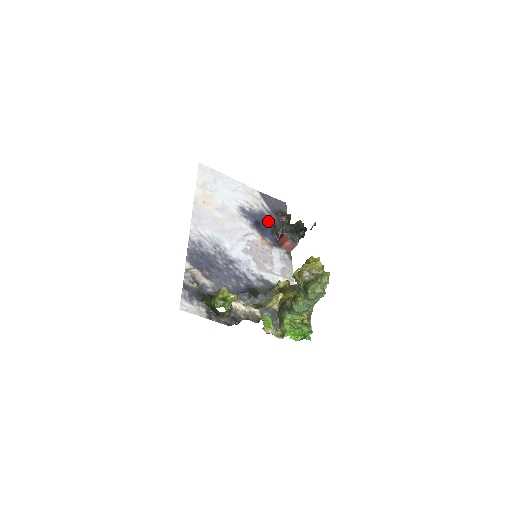
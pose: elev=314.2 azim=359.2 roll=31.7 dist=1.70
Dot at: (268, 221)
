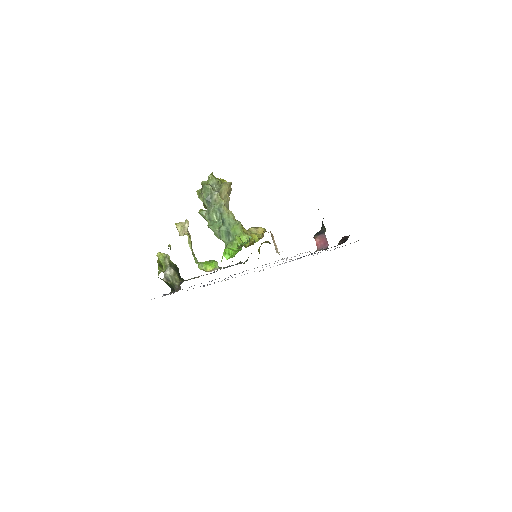
Dot at: occluded
